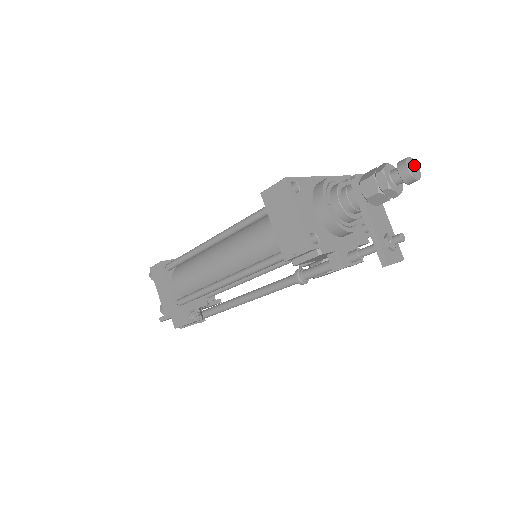
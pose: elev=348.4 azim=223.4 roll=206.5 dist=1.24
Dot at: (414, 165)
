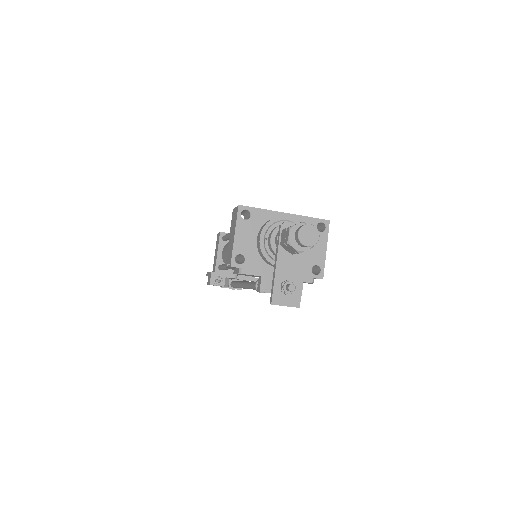
Dot at: (312, 233)
